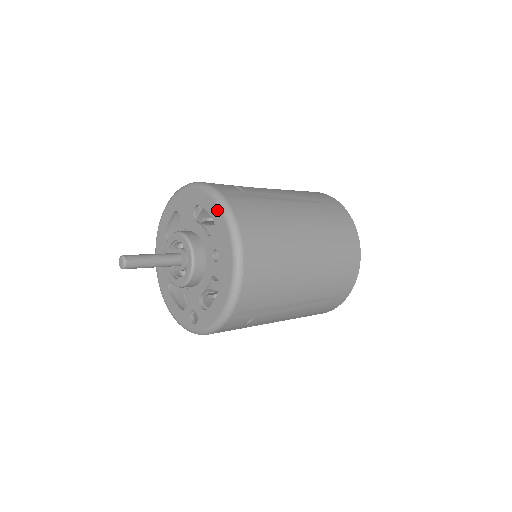
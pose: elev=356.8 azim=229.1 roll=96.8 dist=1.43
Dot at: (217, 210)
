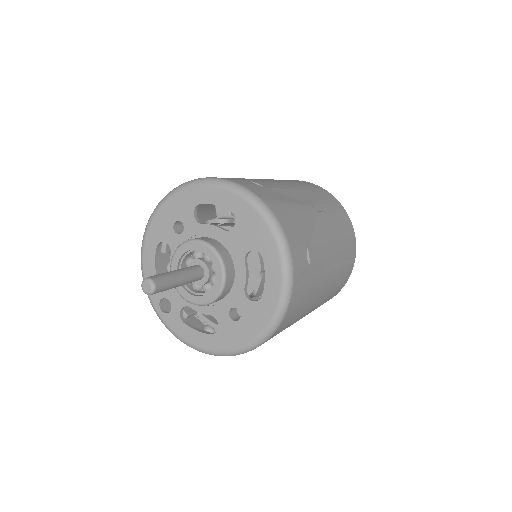
Dot at: (275, 297)
